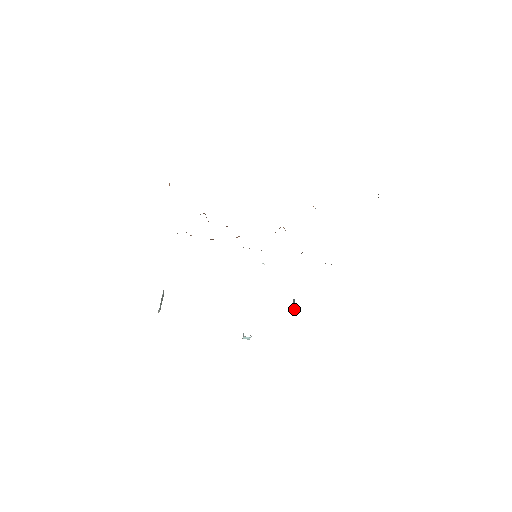
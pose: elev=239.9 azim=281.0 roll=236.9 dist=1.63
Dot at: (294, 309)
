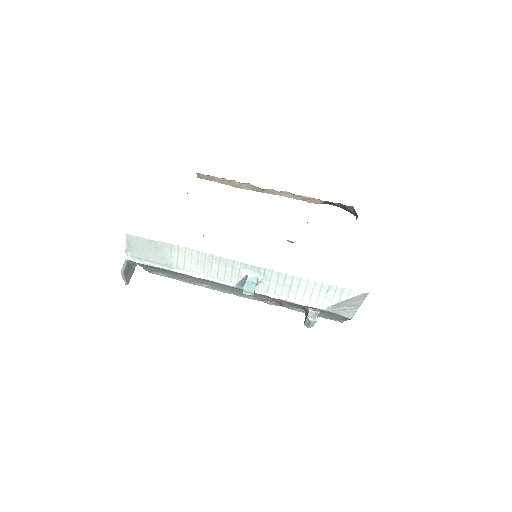
Dot at: (308, 310)
